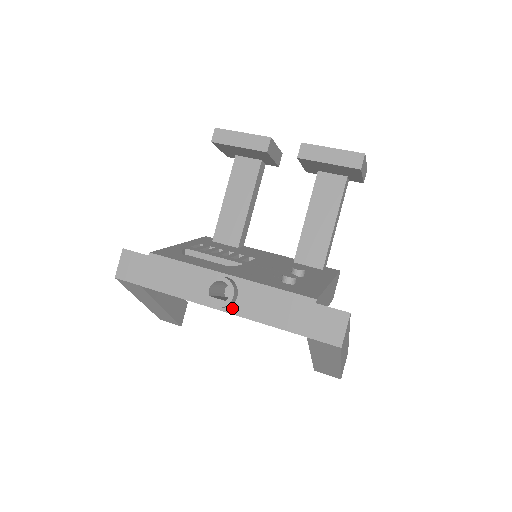
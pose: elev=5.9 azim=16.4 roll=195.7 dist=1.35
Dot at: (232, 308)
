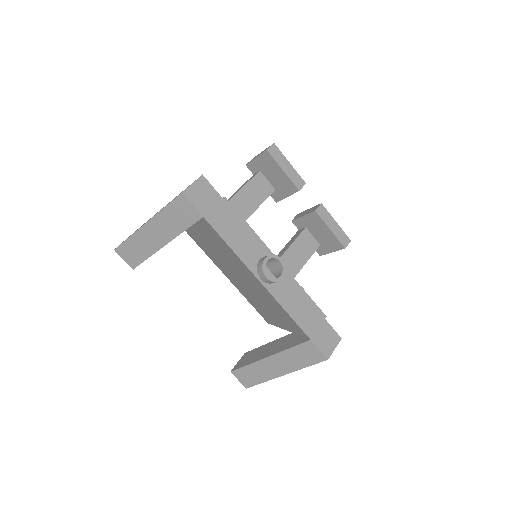
Dot at: (270, 286)
